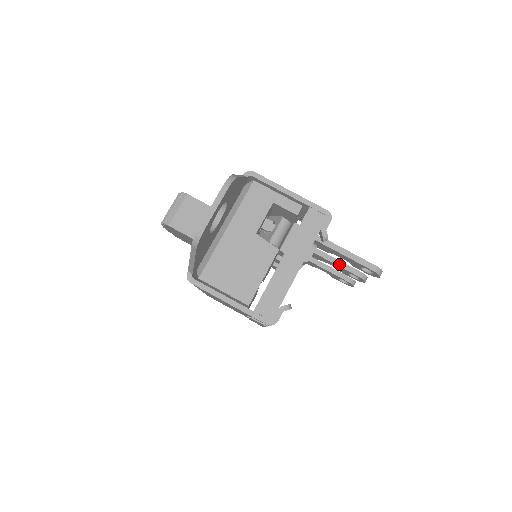
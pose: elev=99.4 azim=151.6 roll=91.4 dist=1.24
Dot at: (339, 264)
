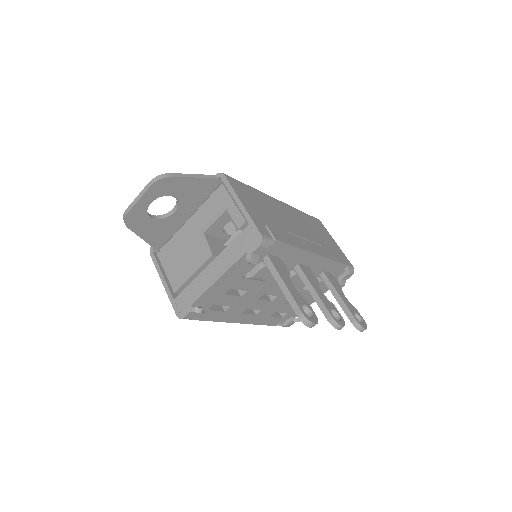
Dot at: (315, 297)
